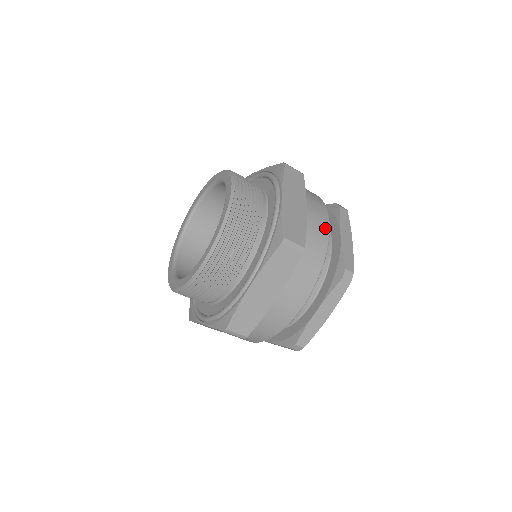
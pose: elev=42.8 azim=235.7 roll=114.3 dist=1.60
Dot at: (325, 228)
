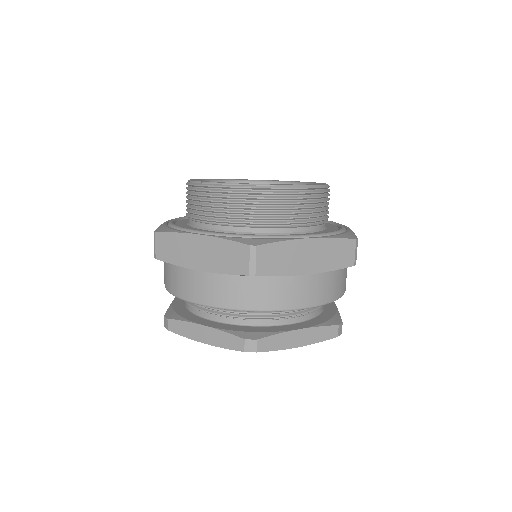
Dot at: occluded
